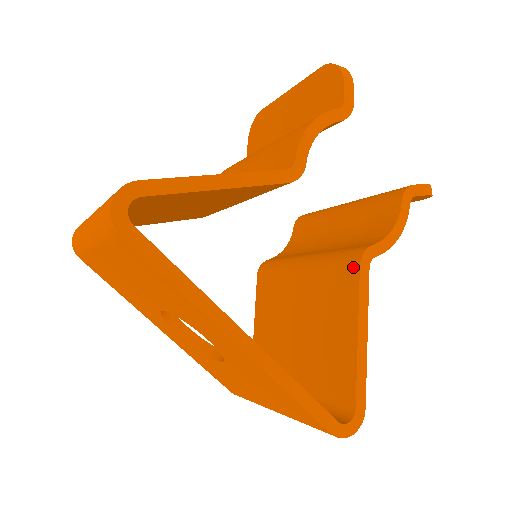
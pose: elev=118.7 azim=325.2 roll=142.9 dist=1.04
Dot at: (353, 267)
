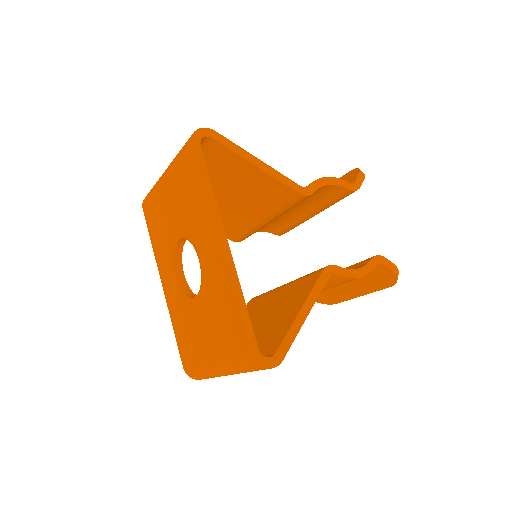
Dot at: (318, 272)
